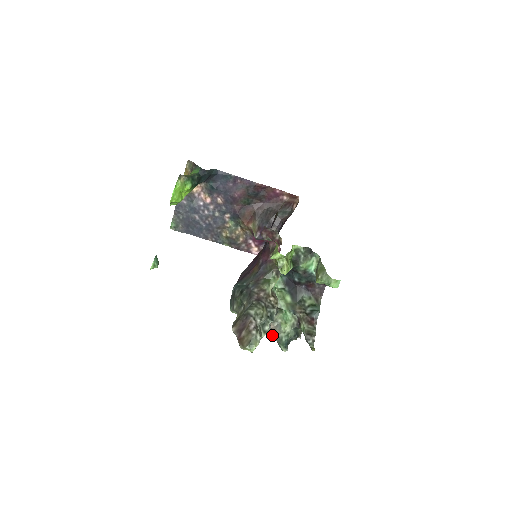
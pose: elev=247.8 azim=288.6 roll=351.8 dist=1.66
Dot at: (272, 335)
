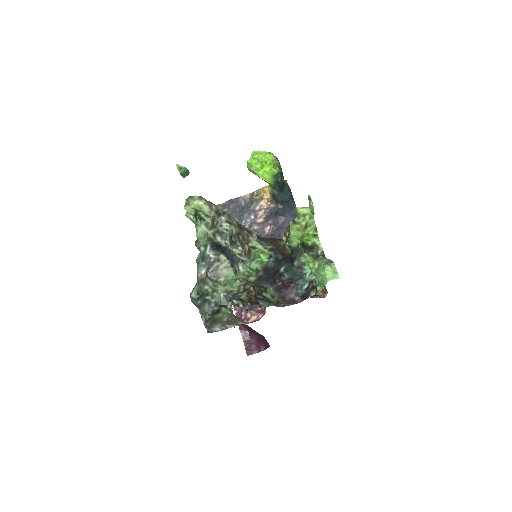
Dot at: (204, 269)
